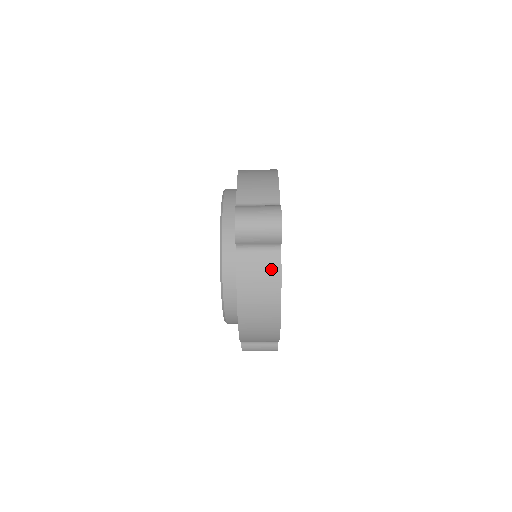
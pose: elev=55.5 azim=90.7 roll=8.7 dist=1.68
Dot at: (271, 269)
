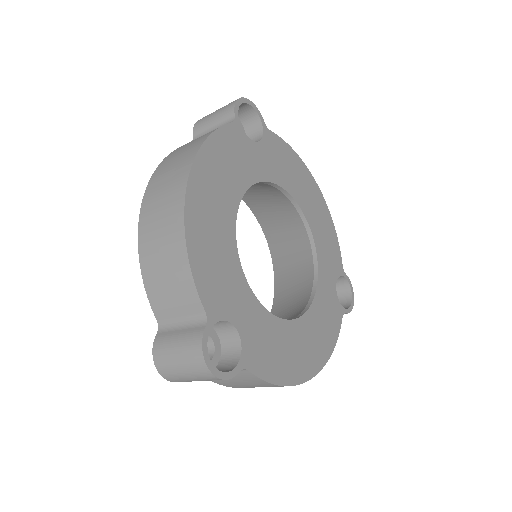
Dot at: (251, 381)
